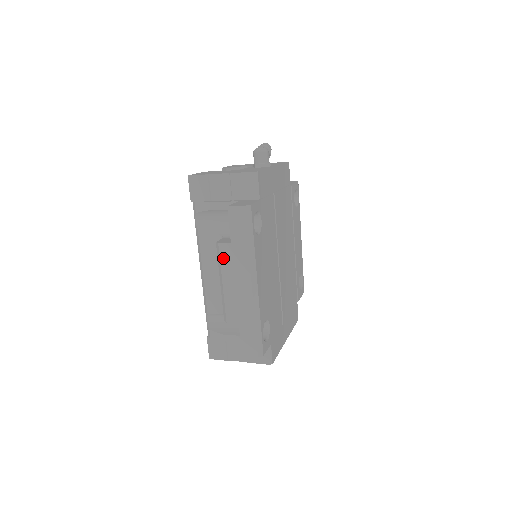
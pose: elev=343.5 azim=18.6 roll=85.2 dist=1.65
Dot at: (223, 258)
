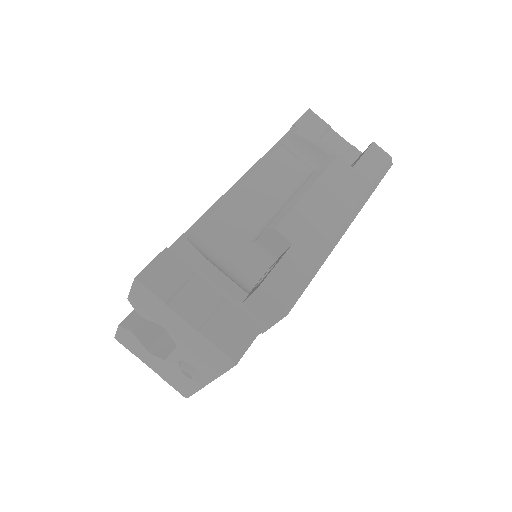
Dot at: (332, 170)
